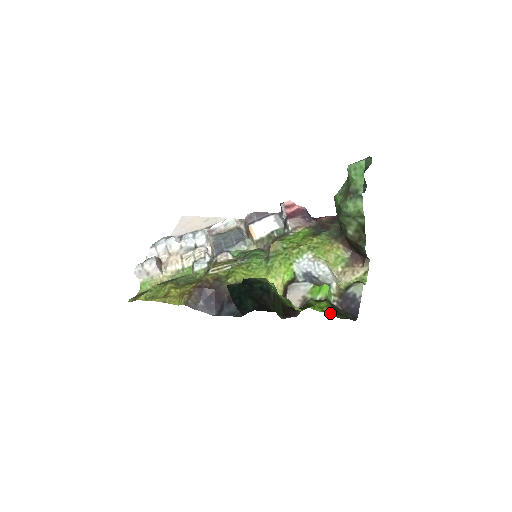
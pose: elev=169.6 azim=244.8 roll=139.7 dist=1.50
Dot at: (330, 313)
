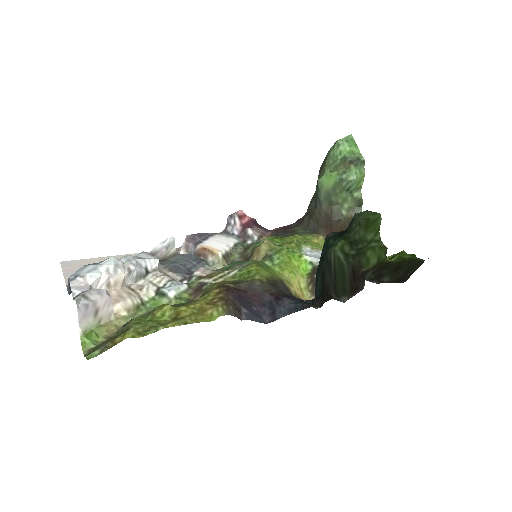
Dot at: (414, 257)
